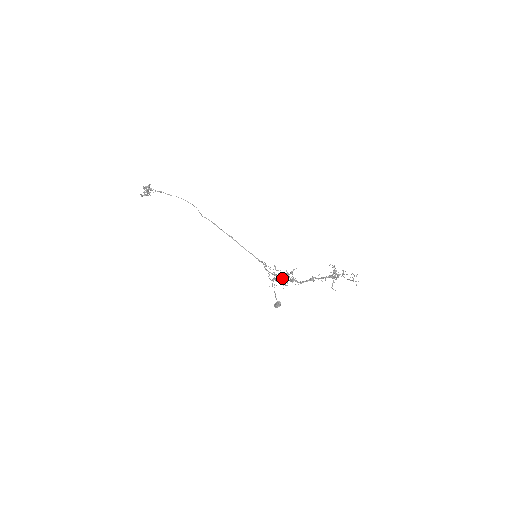
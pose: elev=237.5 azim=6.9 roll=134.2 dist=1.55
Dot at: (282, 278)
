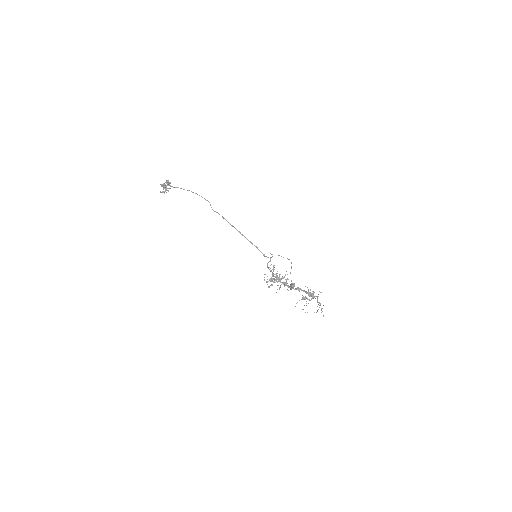
Dot at: occluded
